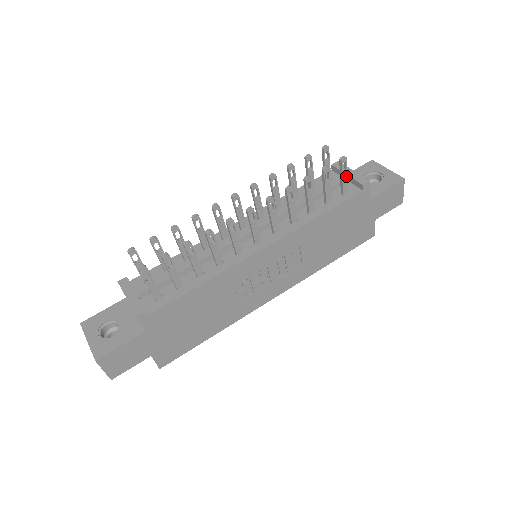
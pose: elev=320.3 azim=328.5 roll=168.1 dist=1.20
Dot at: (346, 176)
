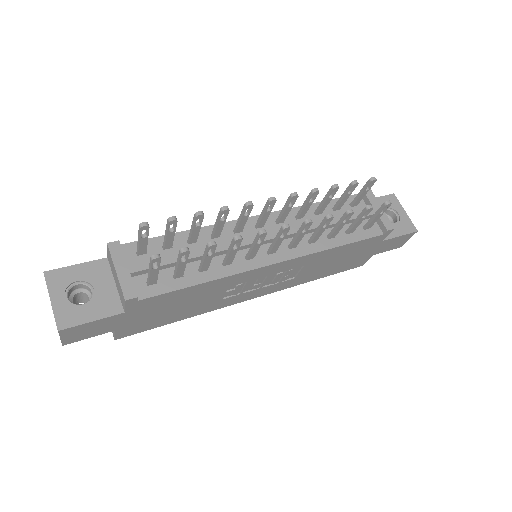
Dot at: (379, 217)
